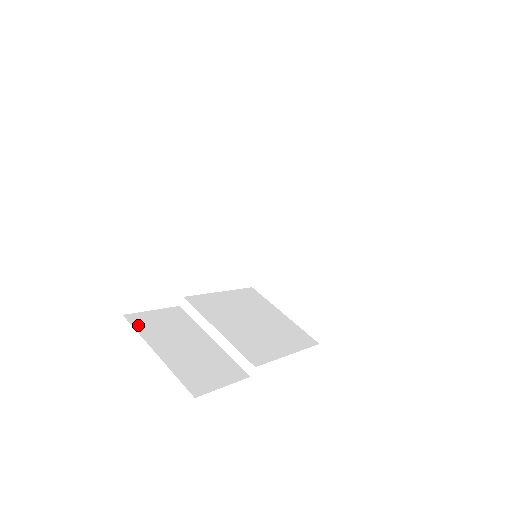
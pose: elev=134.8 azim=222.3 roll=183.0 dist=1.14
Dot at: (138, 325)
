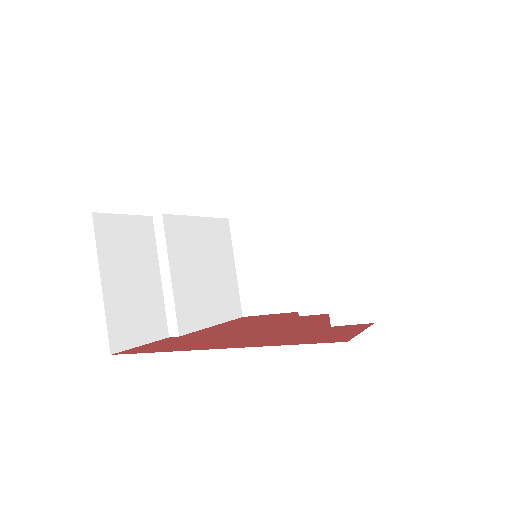
Dot at: (101, 234)
